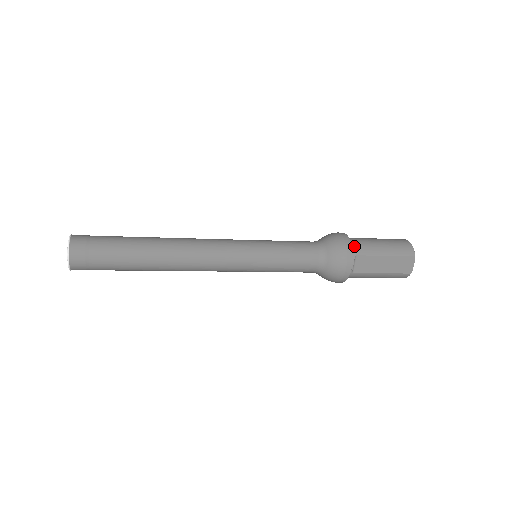
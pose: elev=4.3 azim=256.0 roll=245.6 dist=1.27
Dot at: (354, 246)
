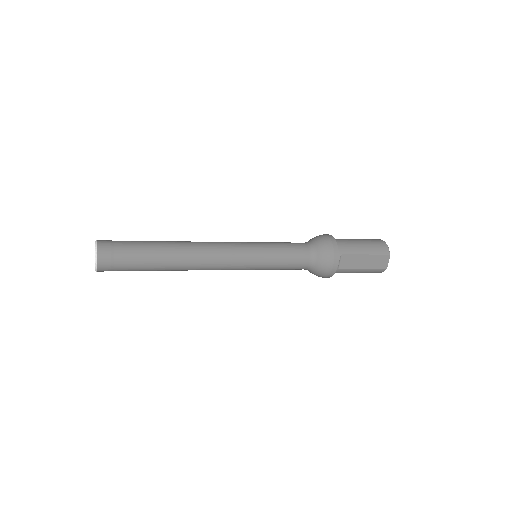
Dot at: (339, 246)
